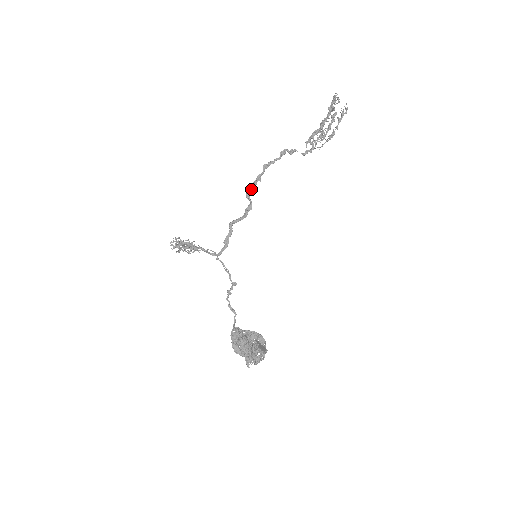
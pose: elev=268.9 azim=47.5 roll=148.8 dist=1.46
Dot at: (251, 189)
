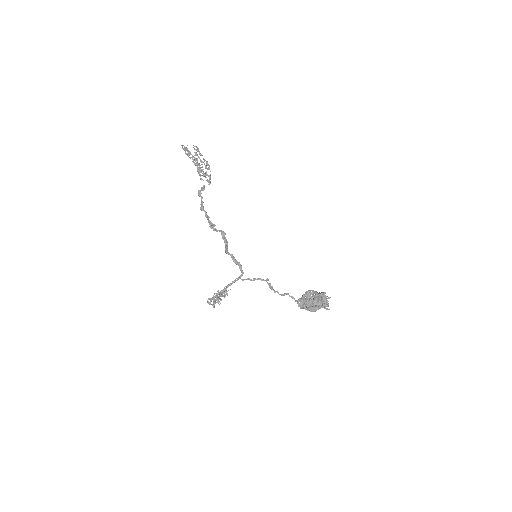
Dot at: (211, 225)
